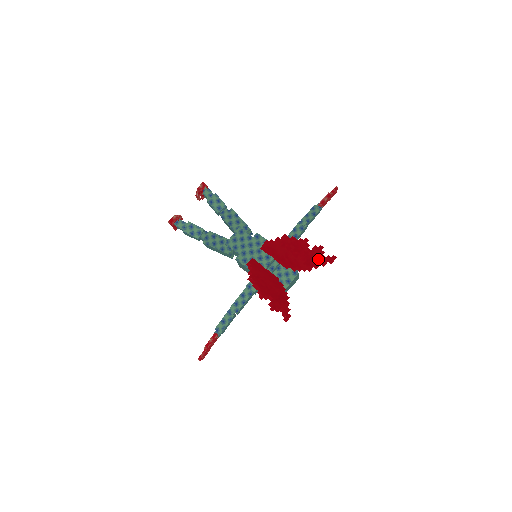
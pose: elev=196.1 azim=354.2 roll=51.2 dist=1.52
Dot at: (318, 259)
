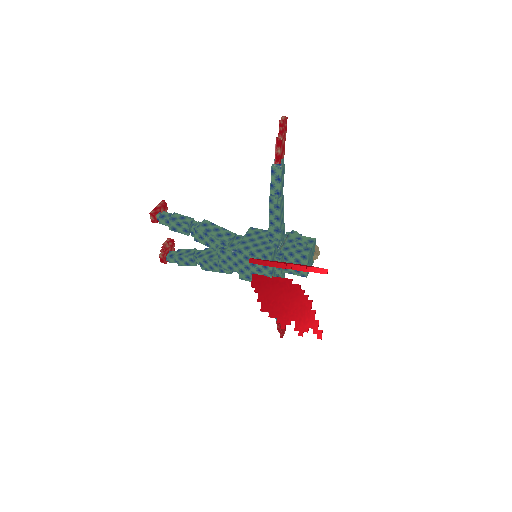
Dot at: occluded
